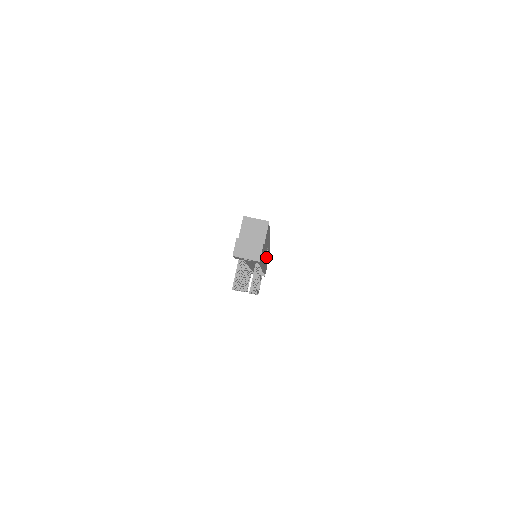
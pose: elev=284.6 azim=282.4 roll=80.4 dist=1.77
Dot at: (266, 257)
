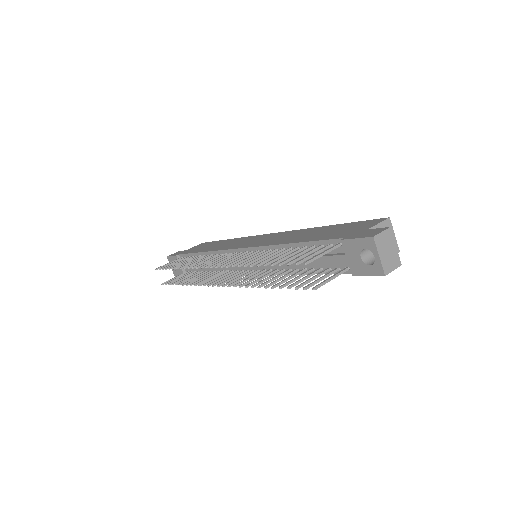
Dot at: occluded
